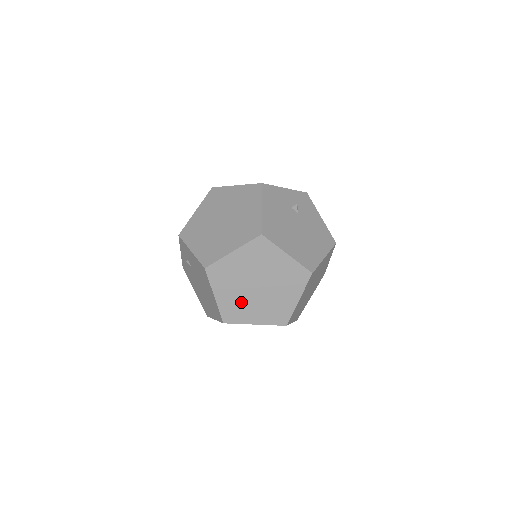
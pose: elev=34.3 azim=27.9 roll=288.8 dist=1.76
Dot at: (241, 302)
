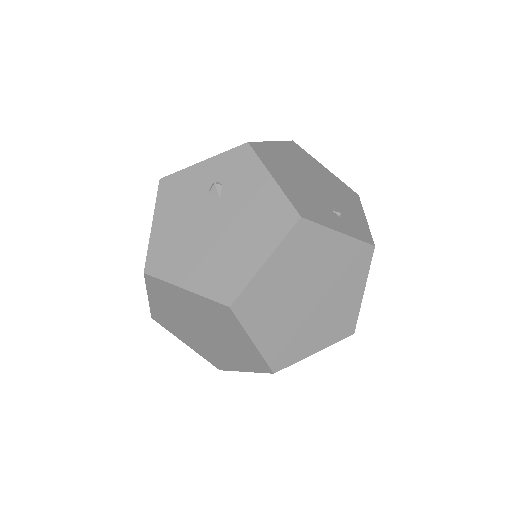
Dot at: (209, 348)
